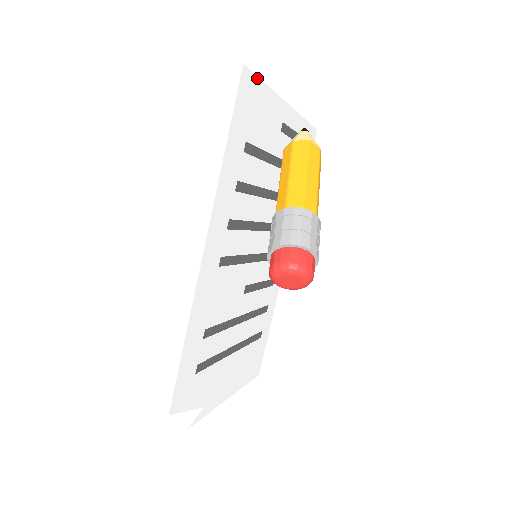
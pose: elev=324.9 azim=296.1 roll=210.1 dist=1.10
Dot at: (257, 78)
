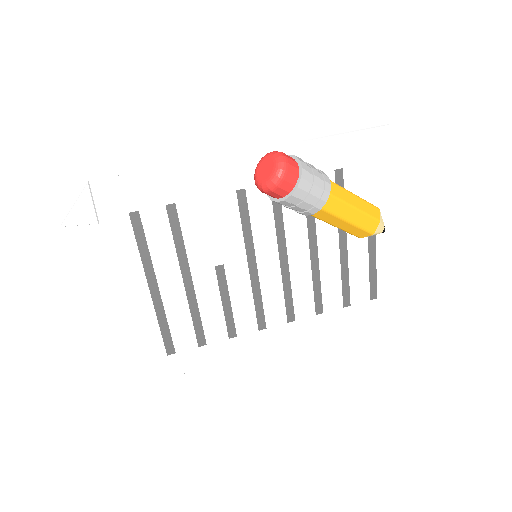
Dot at: (389, 154)
